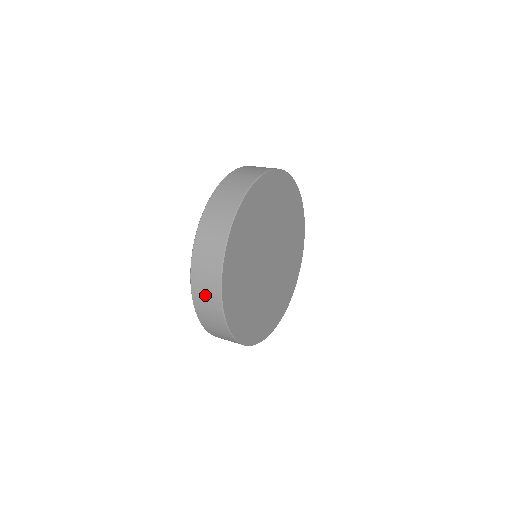
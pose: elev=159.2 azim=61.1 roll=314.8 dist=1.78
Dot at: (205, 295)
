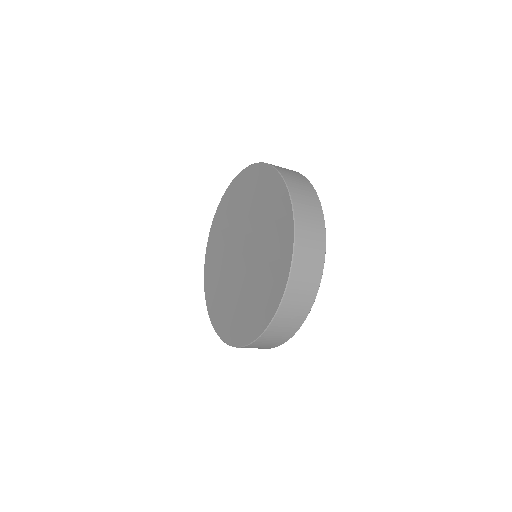
Dot at: (295, 178)
